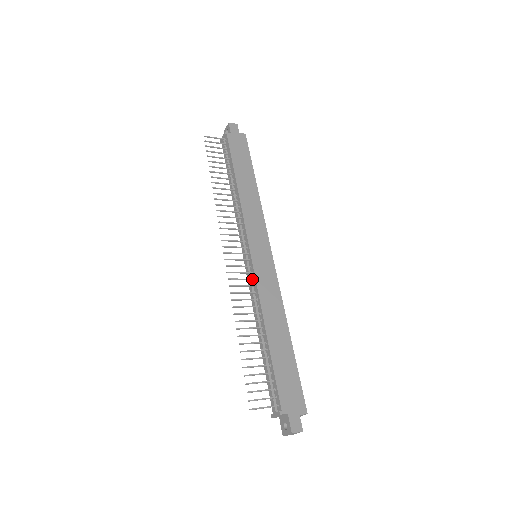
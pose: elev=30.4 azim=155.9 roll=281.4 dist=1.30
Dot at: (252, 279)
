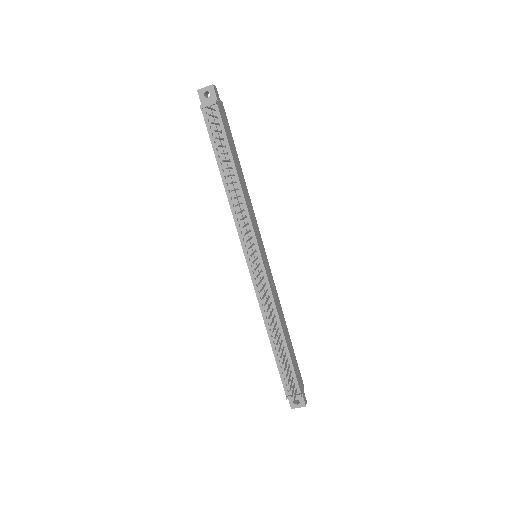
Dot at: (266, 284)
